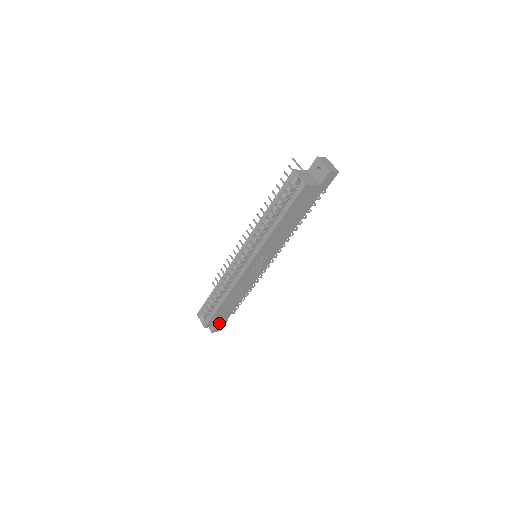
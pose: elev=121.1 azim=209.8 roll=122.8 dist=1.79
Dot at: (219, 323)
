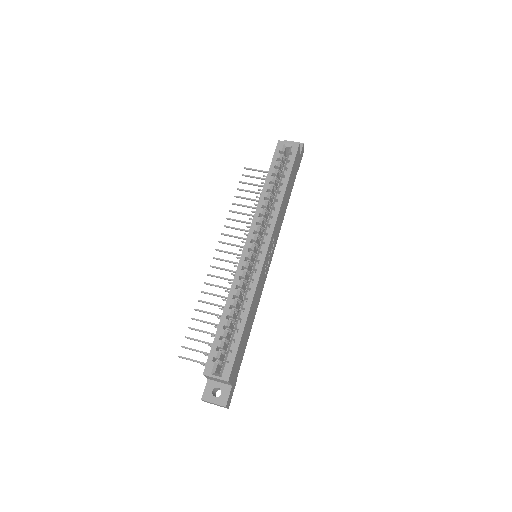
Dot at: (233, 381)
